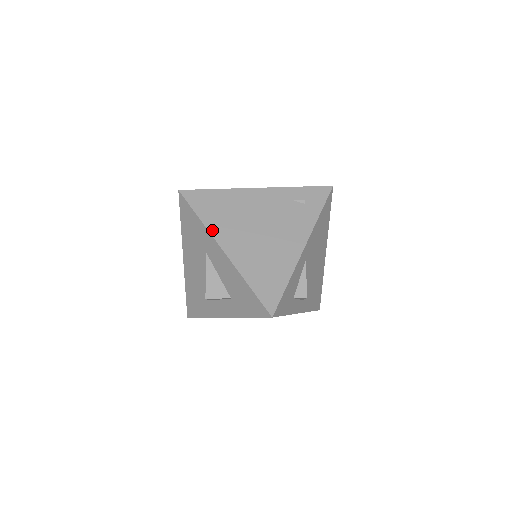
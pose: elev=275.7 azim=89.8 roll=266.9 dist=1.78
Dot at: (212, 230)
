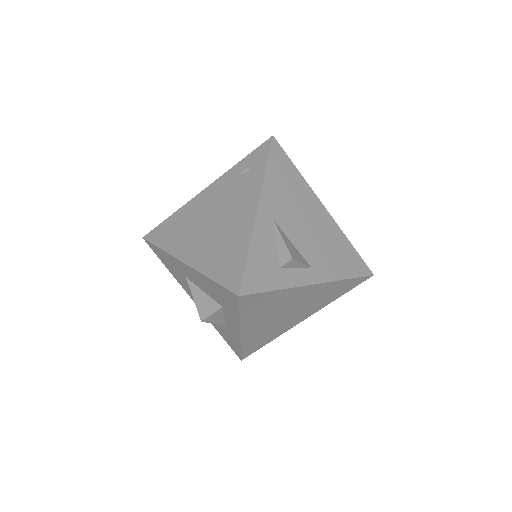
Dot at: (172, 251)
